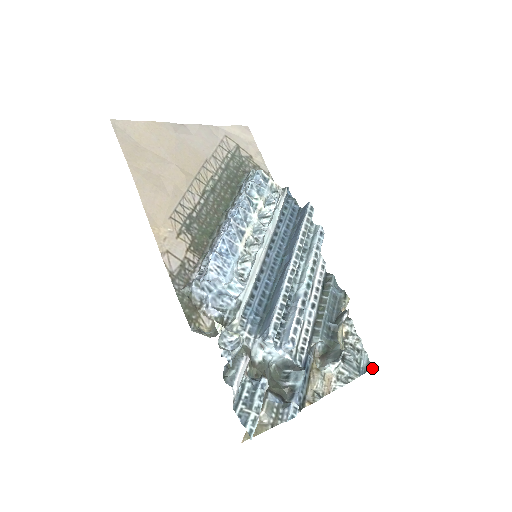
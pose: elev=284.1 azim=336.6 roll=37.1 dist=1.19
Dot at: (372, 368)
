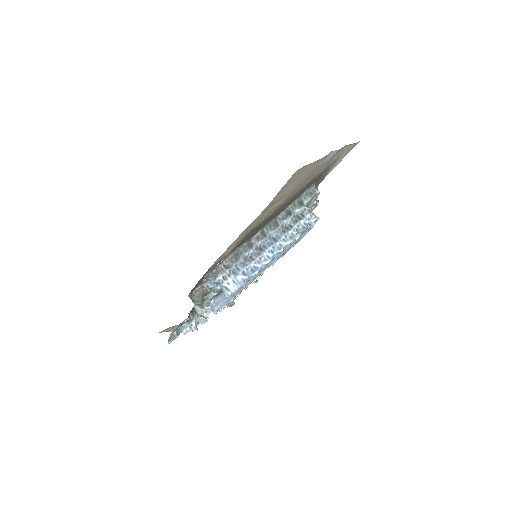
Dot at: occluded
